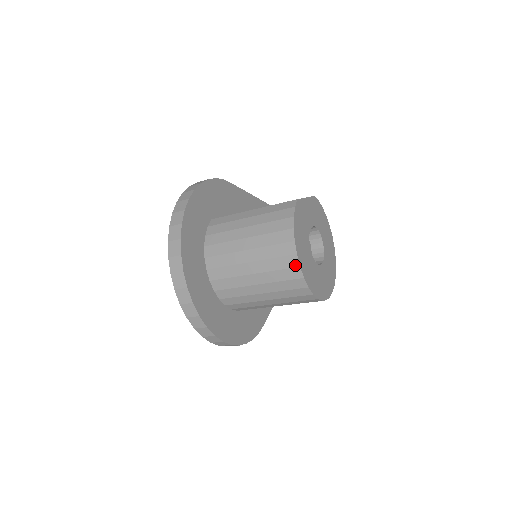
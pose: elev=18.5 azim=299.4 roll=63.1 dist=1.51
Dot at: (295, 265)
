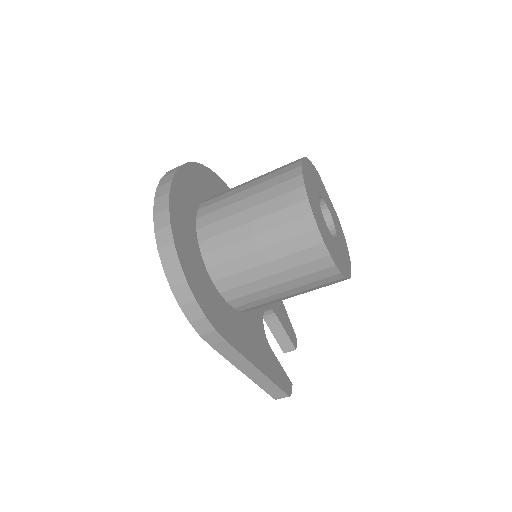
Dot at: (297, 167)
